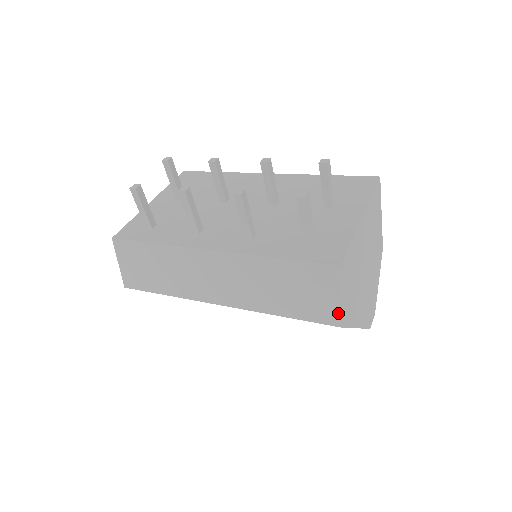
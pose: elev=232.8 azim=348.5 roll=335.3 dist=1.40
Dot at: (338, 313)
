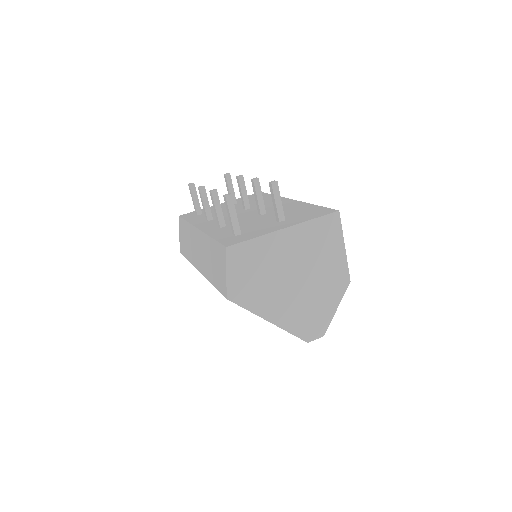
Dot at: (226, 286)
